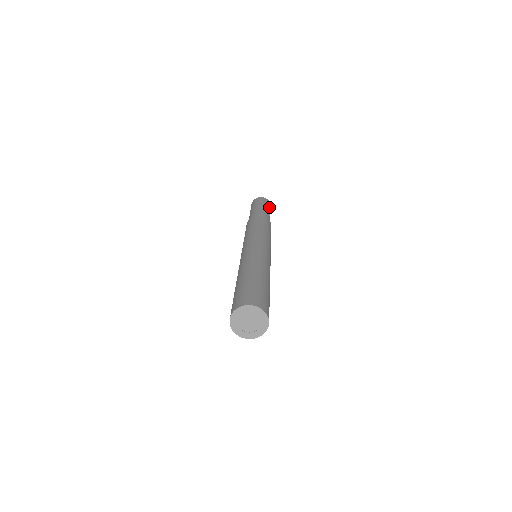
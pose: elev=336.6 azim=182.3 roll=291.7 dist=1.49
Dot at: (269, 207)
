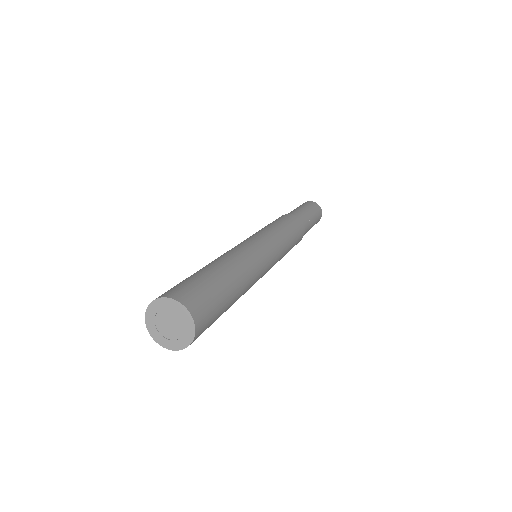
Dot at: (316, 214)
